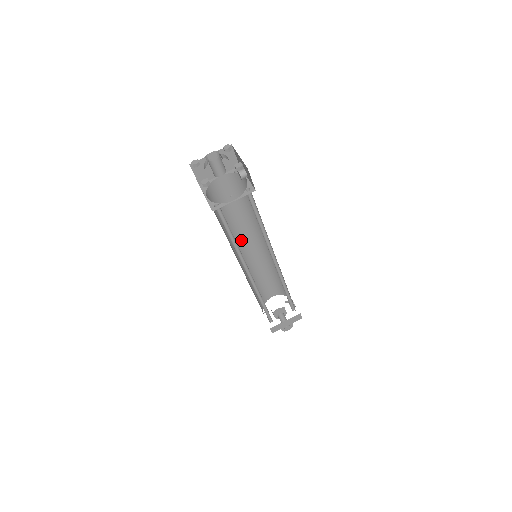
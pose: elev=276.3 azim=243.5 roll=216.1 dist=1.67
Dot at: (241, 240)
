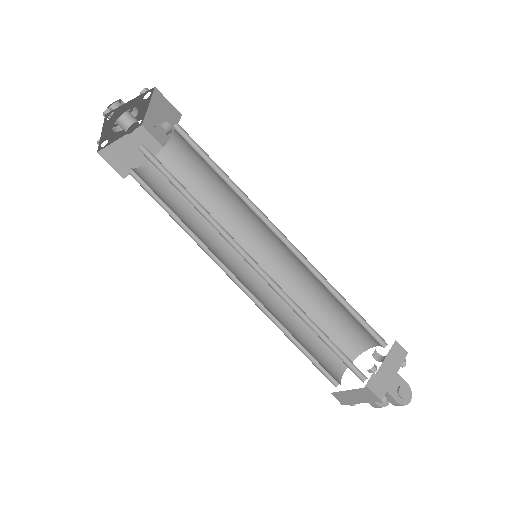
Dot at: (227, 258)
